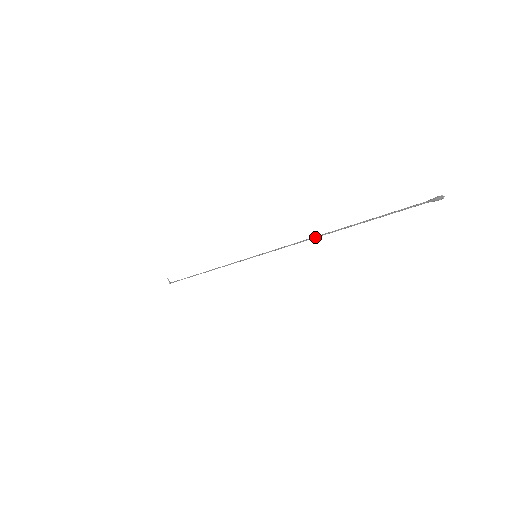
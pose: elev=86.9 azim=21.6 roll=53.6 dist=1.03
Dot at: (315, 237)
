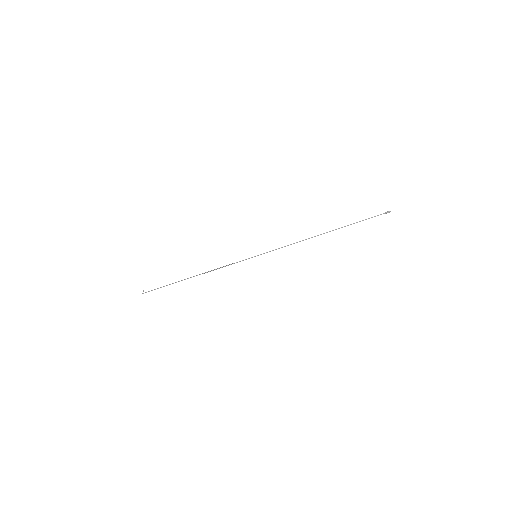
Dot at: occluded
